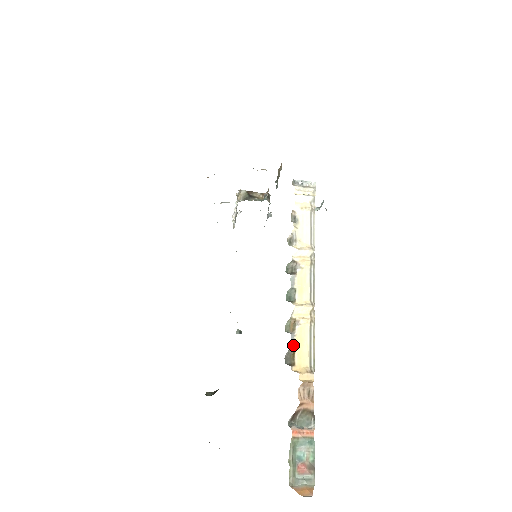
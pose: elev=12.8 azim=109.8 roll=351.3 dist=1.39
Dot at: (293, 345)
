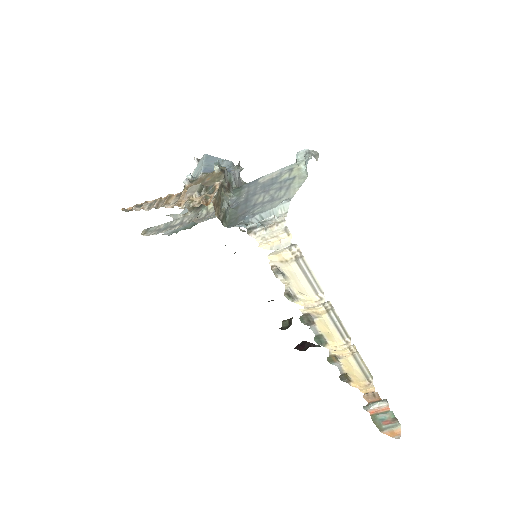
Dot at: (343, 371)
